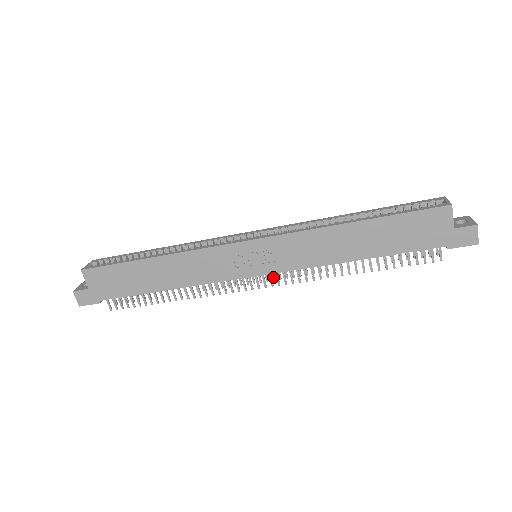
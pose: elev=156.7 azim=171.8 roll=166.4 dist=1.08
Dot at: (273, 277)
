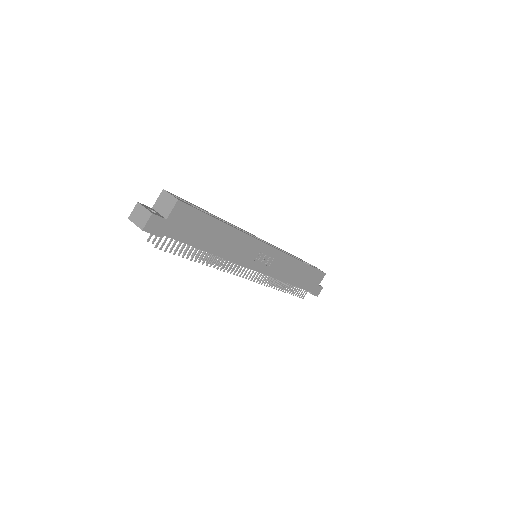
Dot at: occluded
